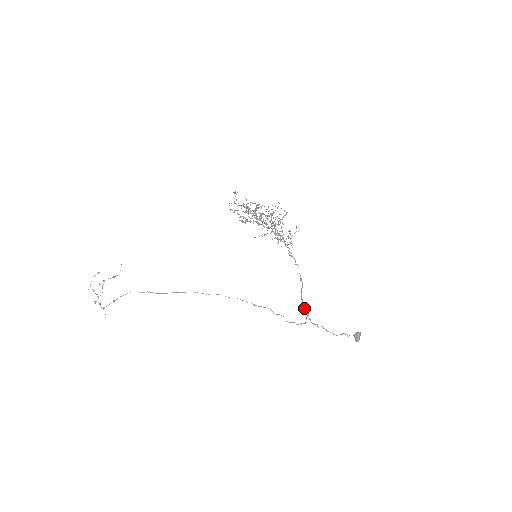
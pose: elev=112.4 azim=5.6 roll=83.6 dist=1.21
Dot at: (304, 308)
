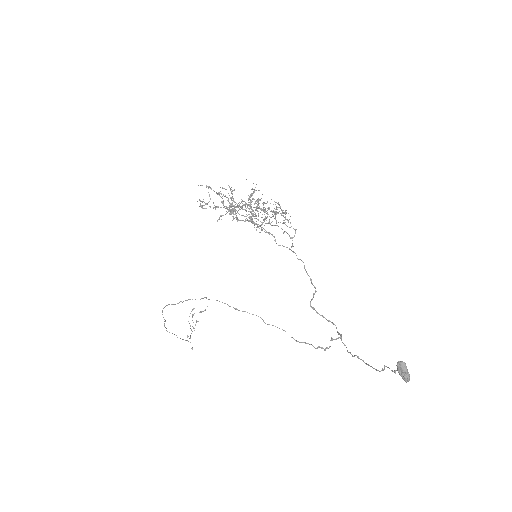
Dot at: (336, 328)
